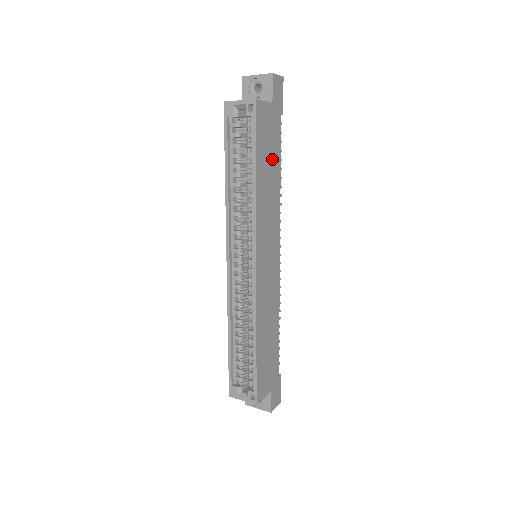
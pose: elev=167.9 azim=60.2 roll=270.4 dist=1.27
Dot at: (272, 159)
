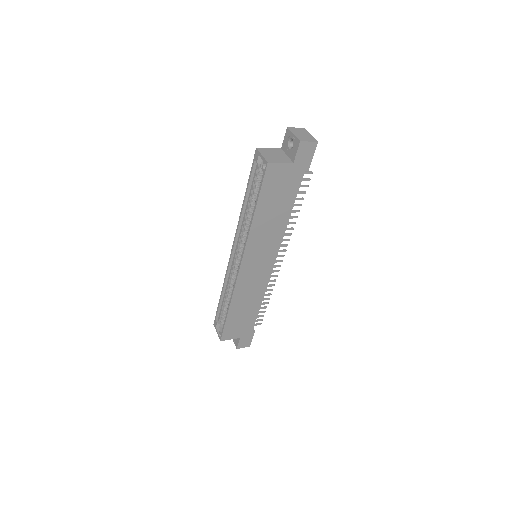
Dot at: (282, 202)
